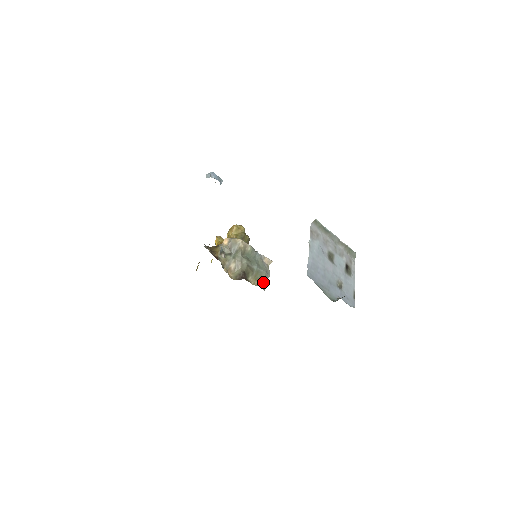
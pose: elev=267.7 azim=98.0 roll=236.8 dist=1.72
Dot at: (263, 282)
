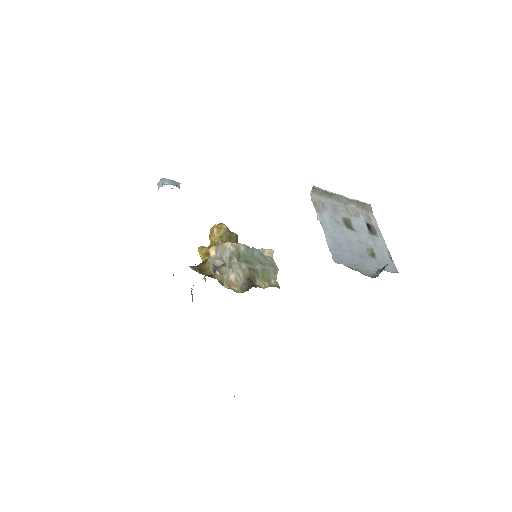
Dot at: (274, 279)
